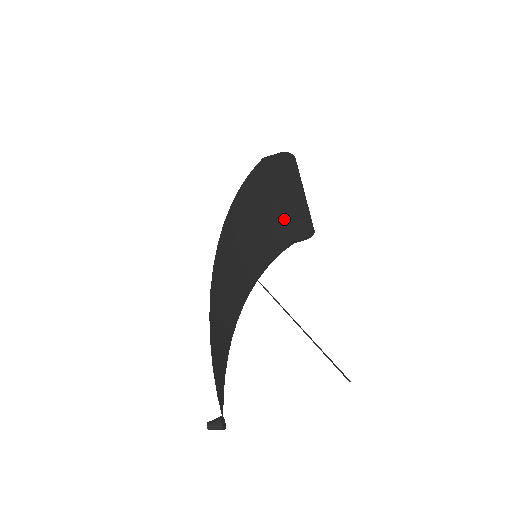
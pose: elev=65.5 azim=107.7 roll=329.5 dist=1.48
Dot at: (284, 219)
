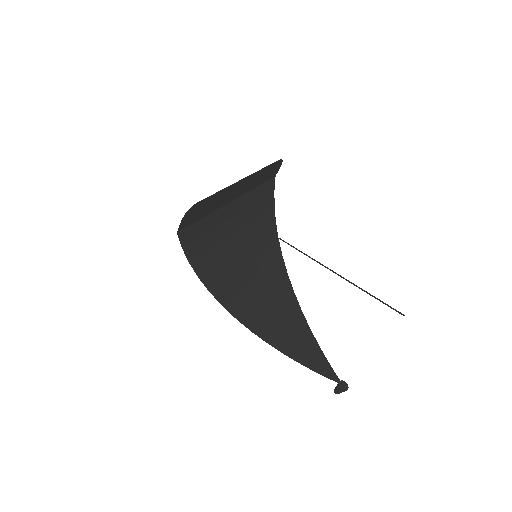
Dot at: (246, 193)
